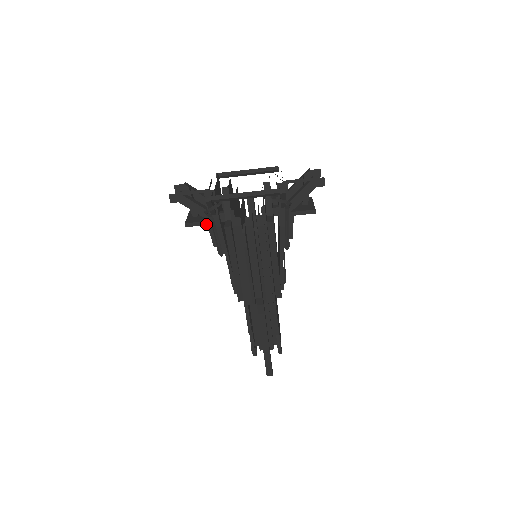
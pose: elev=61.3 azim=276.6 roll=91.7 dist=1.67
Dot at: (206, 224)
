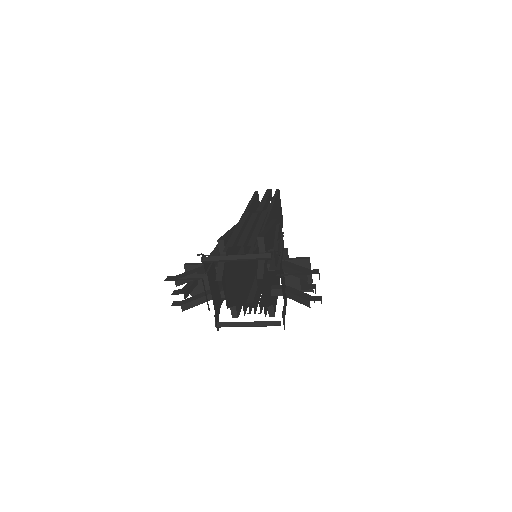
Dot at: occluded
